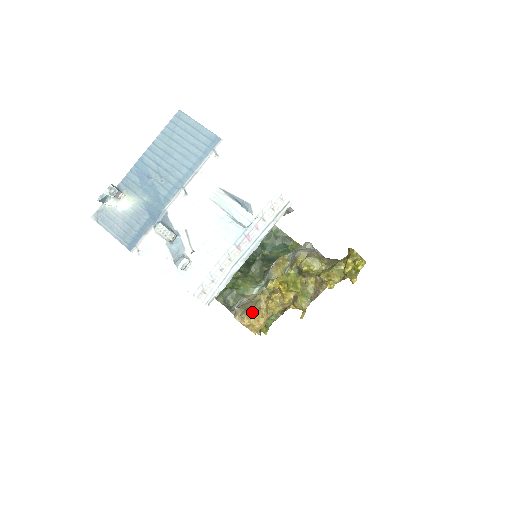
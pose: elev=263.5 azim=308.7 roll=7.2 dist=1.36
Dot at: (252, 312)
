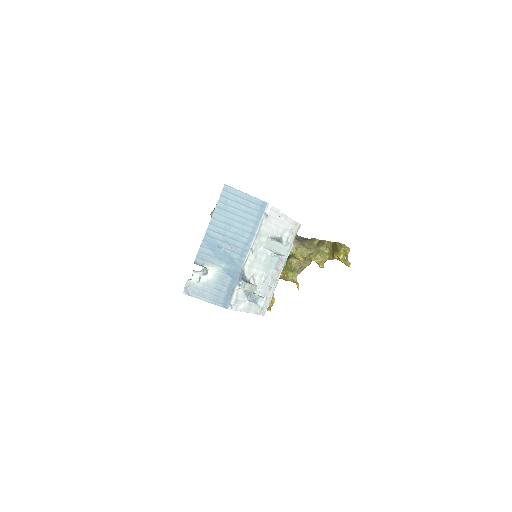
Dot at: occluded
